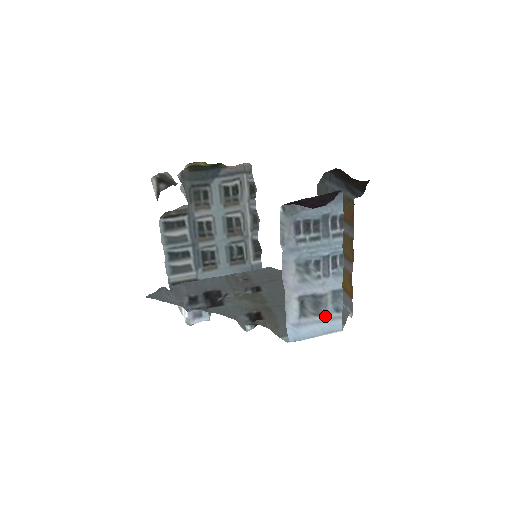
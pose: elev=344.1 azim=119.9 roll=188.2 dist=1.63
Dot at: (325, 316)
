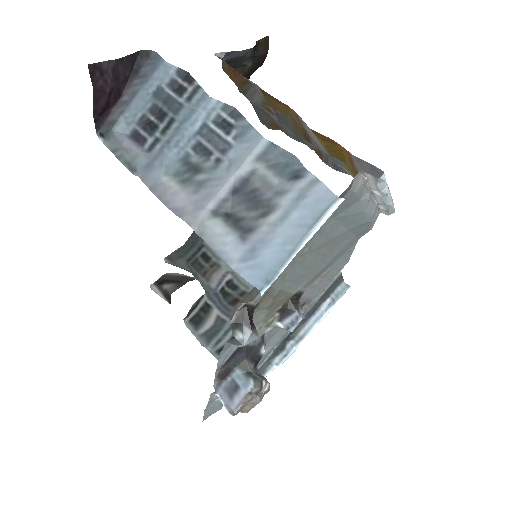
Dot at: (284, 202)
